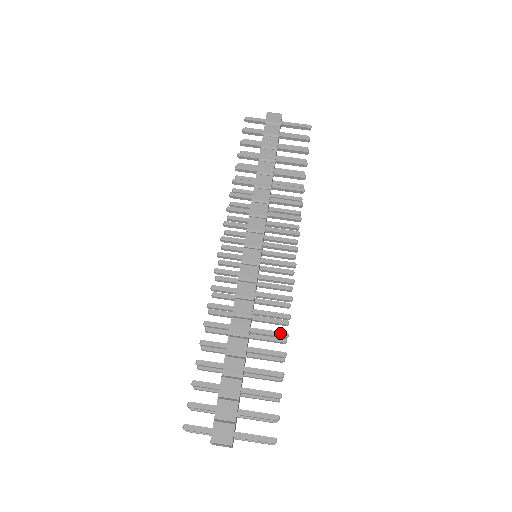
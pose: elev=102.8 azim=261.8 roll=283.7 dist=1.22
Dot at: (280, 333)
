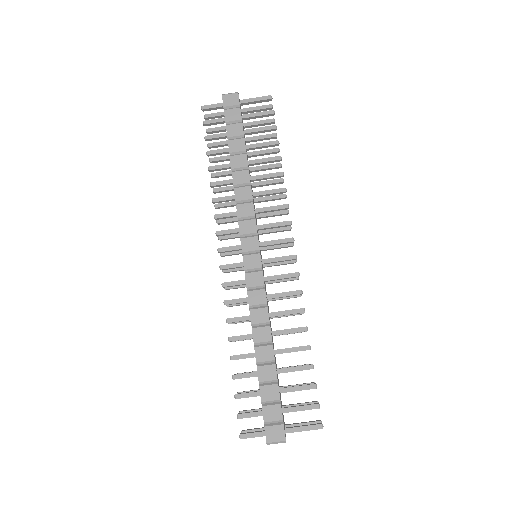
Dot at: (300, 329)
